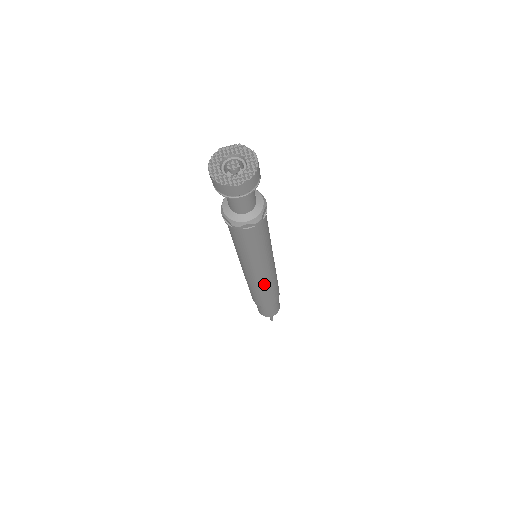
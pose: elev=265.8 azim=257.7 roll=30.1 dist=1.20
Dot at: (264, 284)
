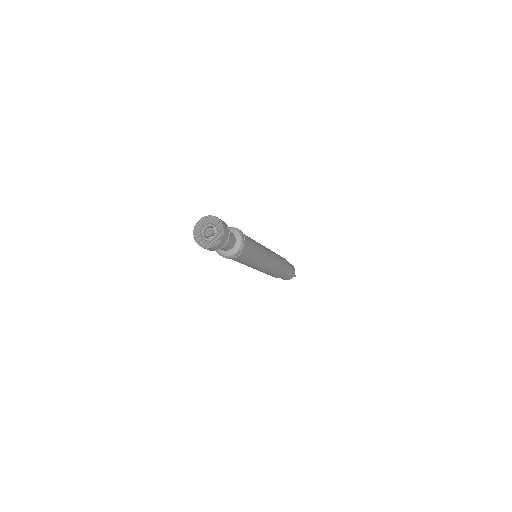
Dot at: (272, 268)
